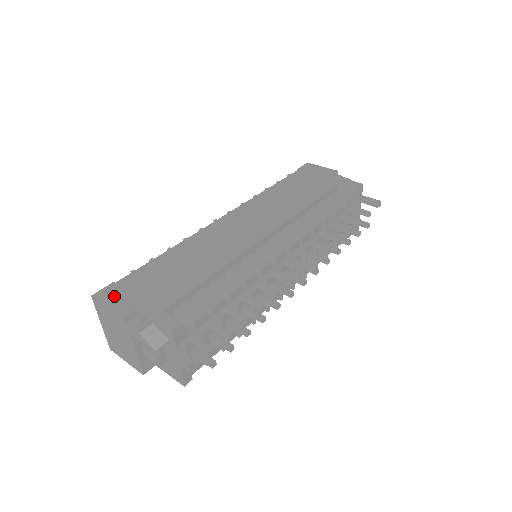
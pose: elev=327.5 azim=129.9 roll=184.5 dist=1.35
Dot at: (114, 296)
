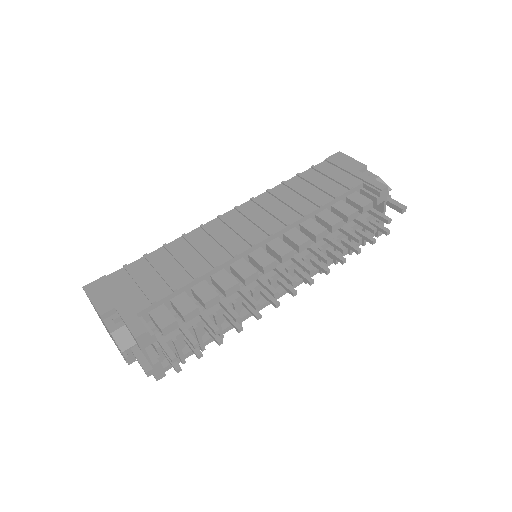
Dot at: (100, 291)
